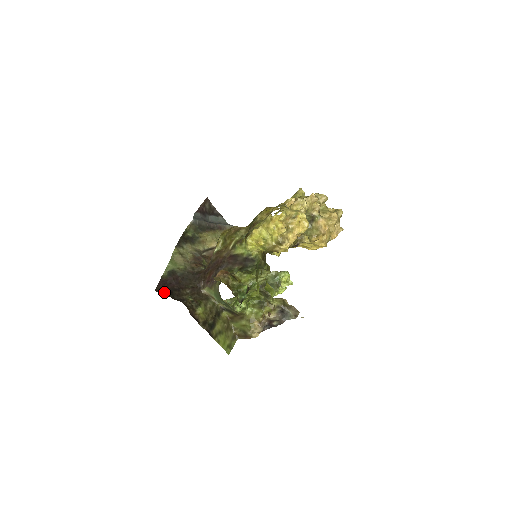
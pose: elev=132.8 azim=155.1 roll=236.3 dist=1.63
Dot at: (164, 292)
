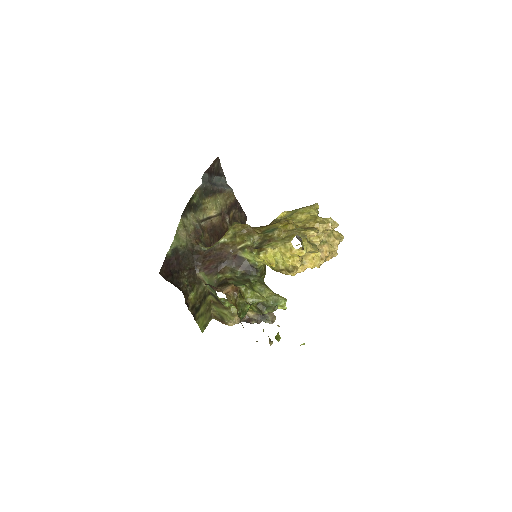
Dot at: (167, 276)
